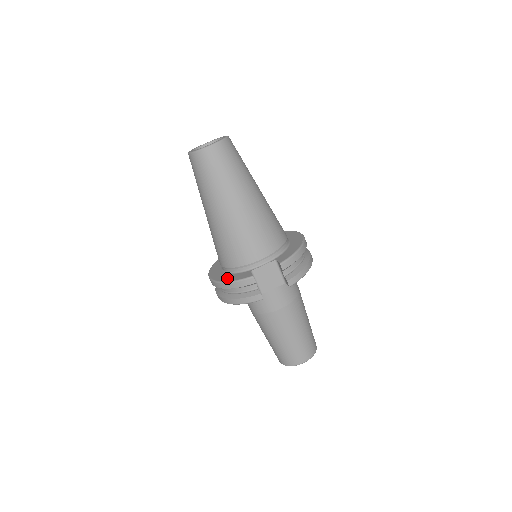
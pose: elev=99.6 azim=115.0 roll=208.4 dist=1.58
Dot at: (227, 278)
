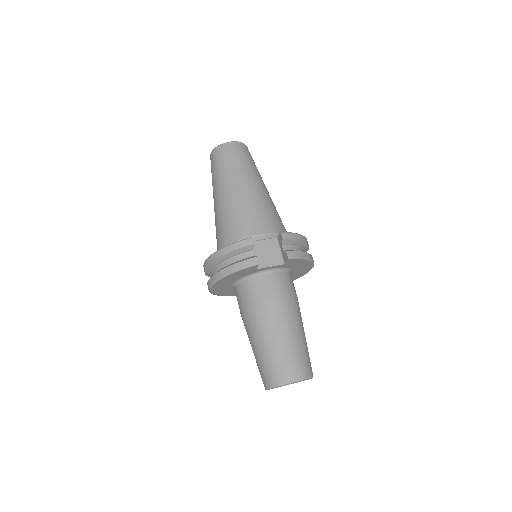
Dot at: occluded
